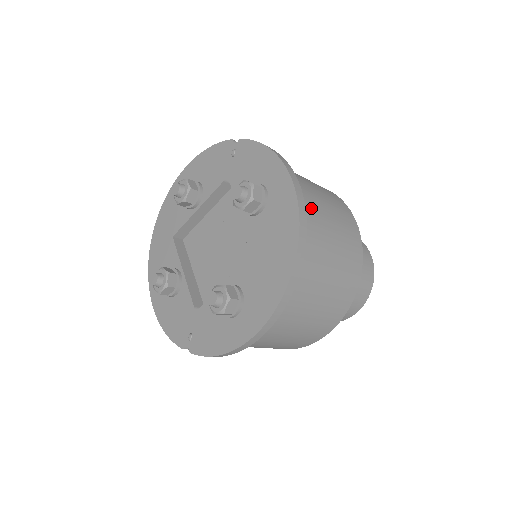
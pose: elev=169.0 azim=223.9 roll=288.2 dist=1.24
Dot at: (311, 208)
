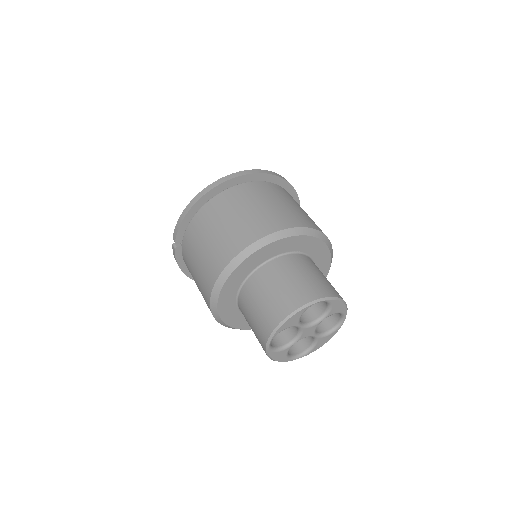
Dot at: (289, 196)
